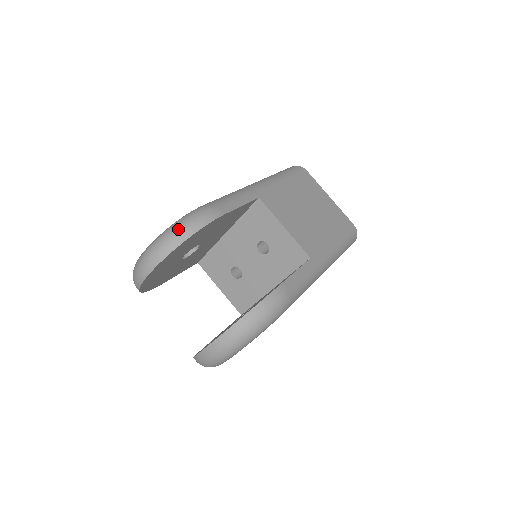
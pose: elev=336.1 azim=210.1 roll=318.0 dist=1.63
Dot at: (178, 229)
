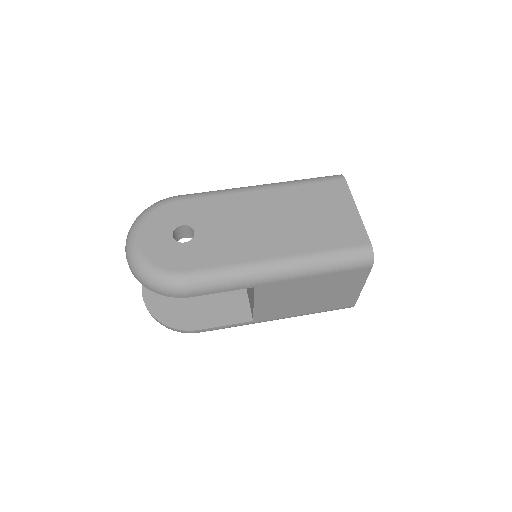
Dot at: (148, 282)
